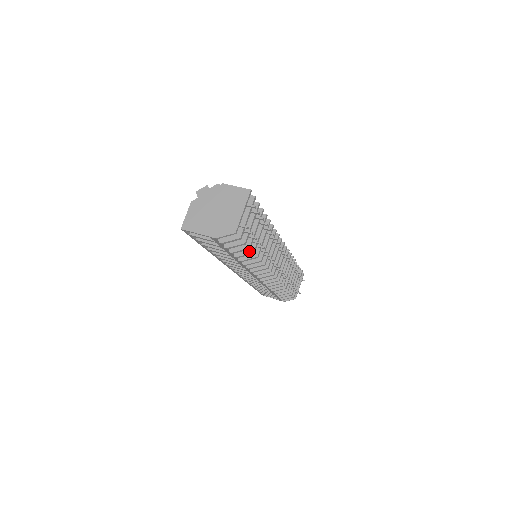
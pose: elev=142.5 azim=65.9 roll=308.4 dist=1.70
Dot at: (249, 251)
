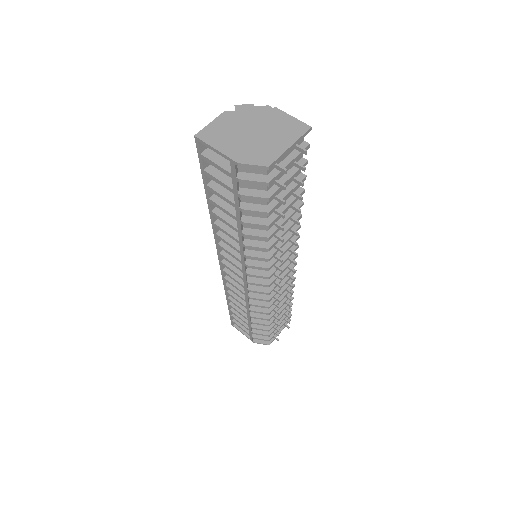
Dot at: (264, 222)
